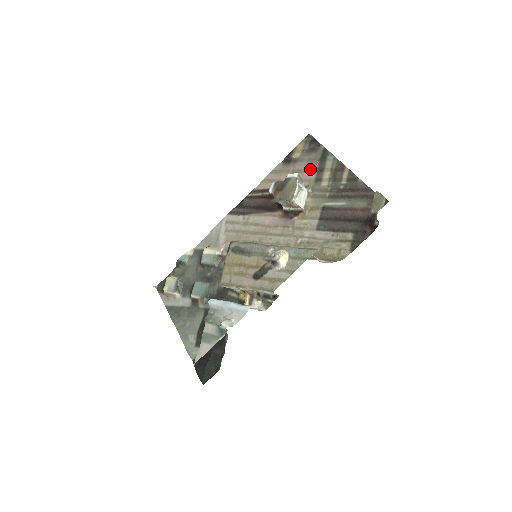
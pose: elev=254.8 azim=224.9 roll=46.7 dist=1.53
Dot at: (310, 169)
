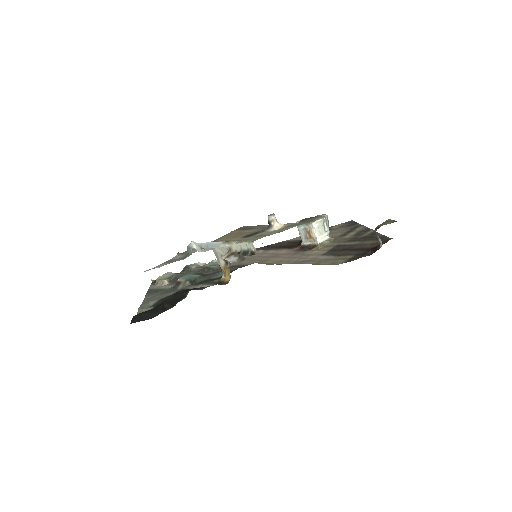
Dot at: (340, 232)
